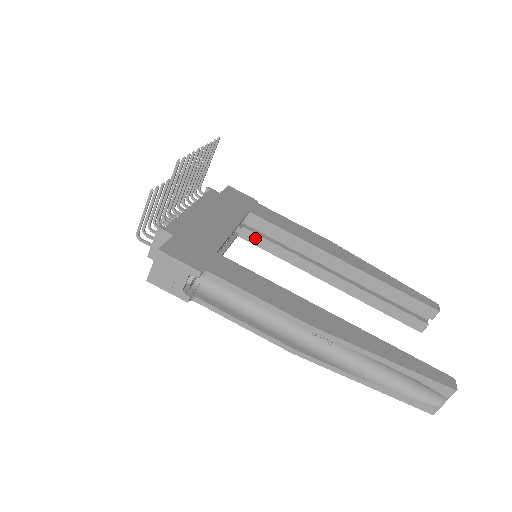
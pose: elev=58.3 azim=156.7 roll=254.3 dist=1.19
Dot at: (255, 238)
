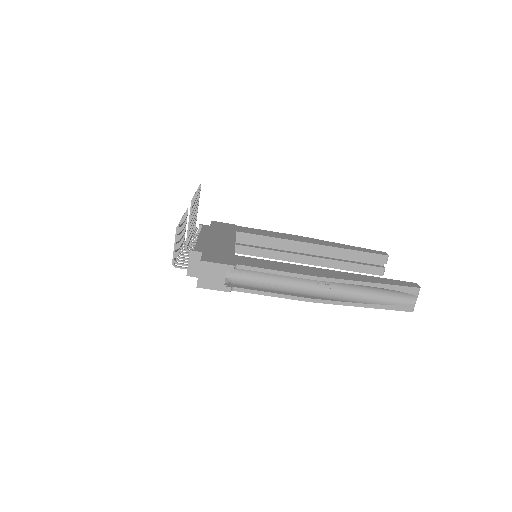
Dot at: (246, 250)
